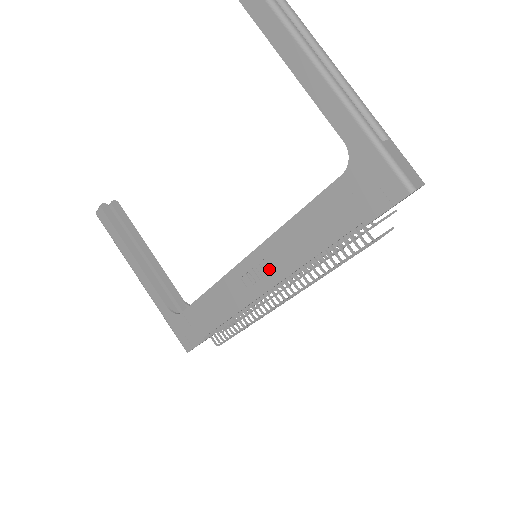
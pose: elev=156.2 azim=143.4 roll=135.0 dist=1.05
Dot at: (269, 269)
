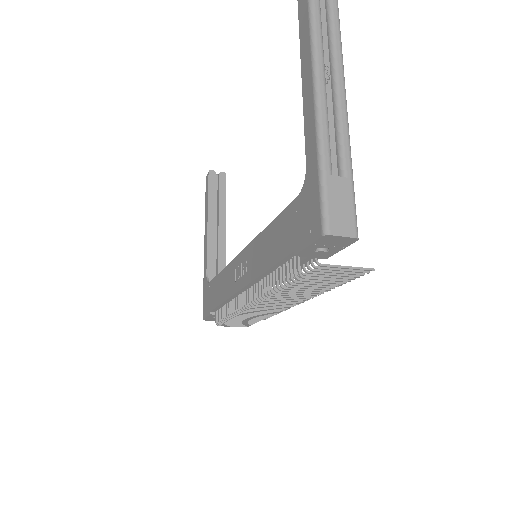
Dot at: (247, 269)
